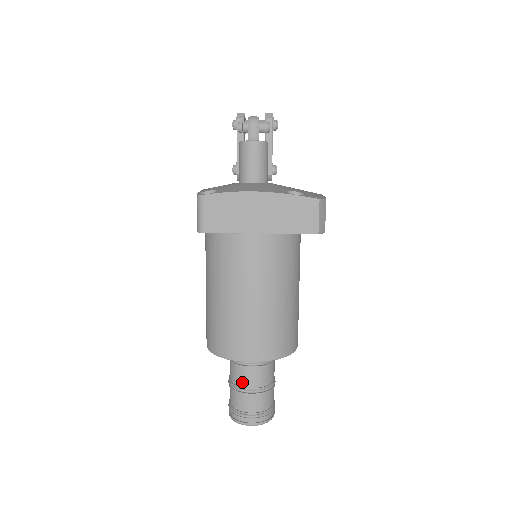
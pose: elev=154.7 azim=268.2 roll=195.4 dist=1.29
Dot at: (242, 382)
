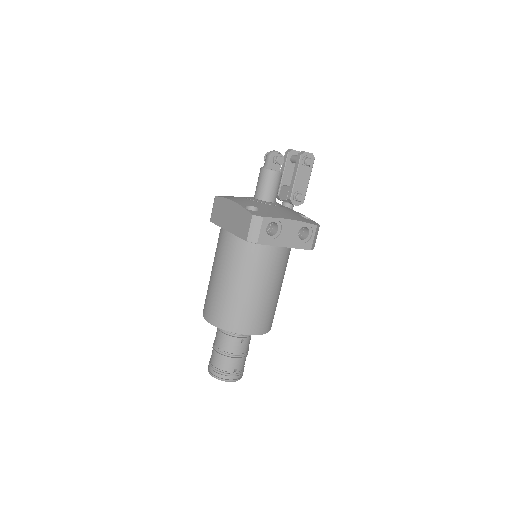
Dot at: (215, 339)
